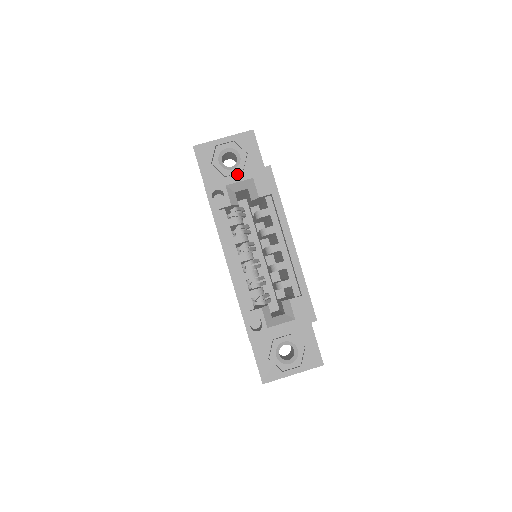
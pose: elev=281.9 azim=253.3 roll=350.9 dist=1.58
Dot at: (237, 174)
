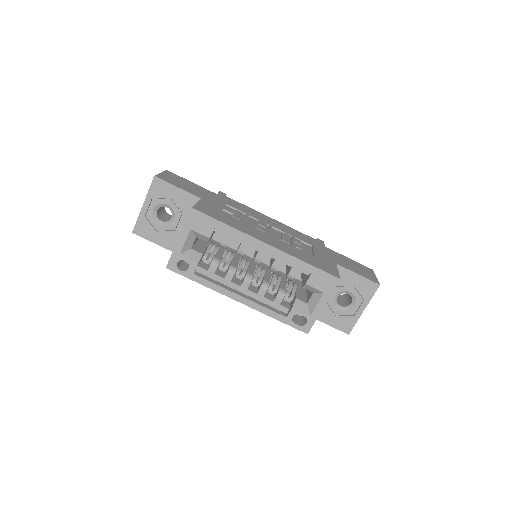
Dot at: (178, 238)
